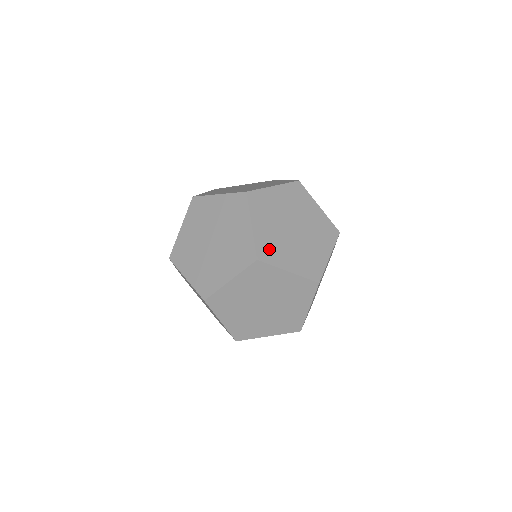
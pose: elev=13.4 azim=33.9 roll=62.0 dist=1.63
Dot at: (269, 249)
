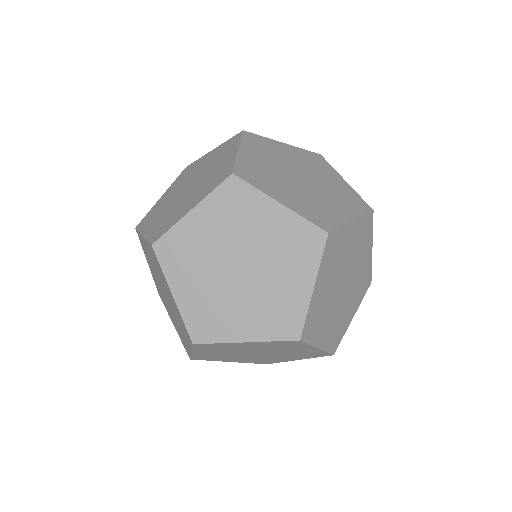
Dot at: (334, 251)
